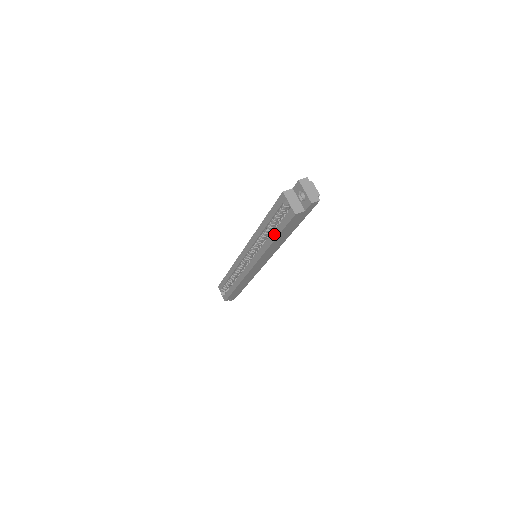
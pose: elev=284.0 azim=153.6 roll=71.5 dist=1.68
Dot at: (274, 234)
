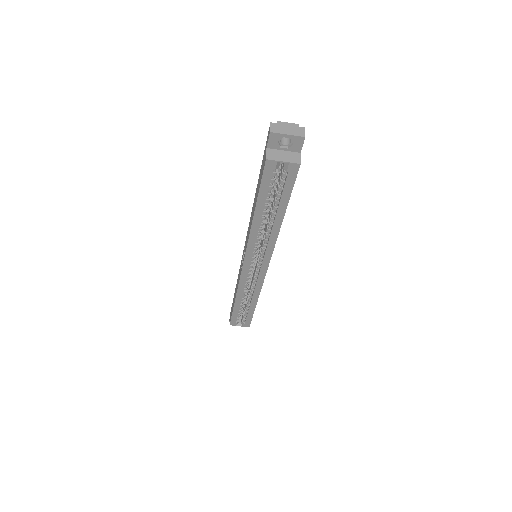
Dot at: (280, 210)
